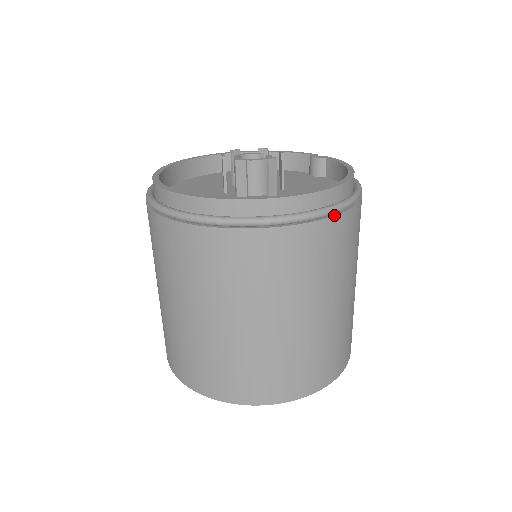
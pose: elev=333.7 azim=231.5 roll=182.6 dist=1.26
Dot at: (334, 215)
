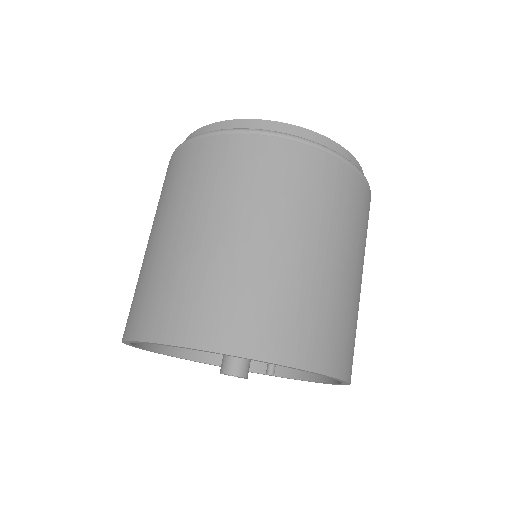
Dot at: (369, 192)
